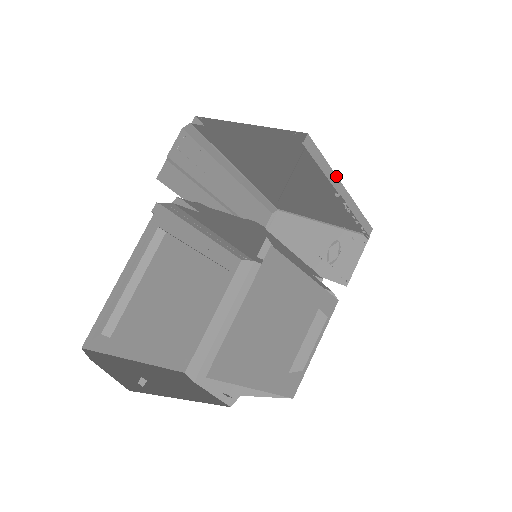
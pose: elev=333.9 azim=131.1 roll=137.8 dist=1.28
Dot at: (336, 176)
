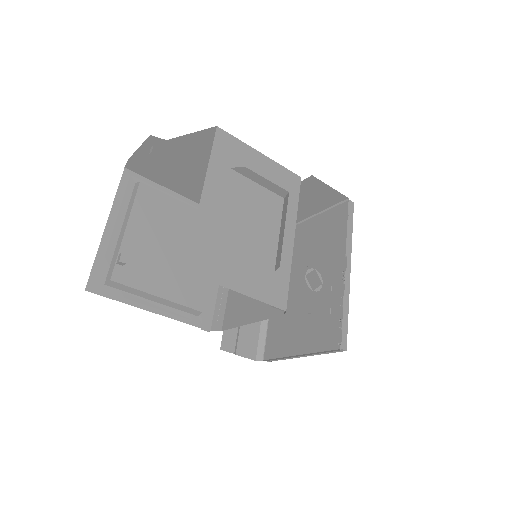
Dot at: (351, 251)
